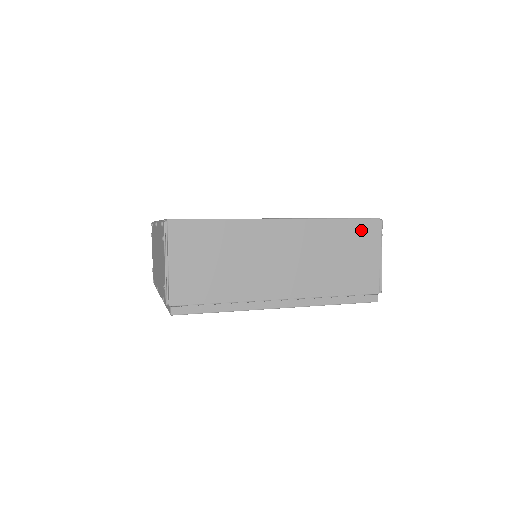
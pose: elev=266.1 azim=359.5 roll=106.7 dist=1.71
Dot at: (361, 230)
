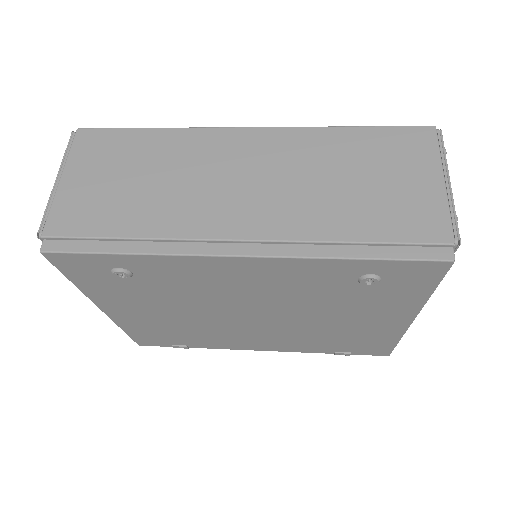
Dot at: (398, 141)
